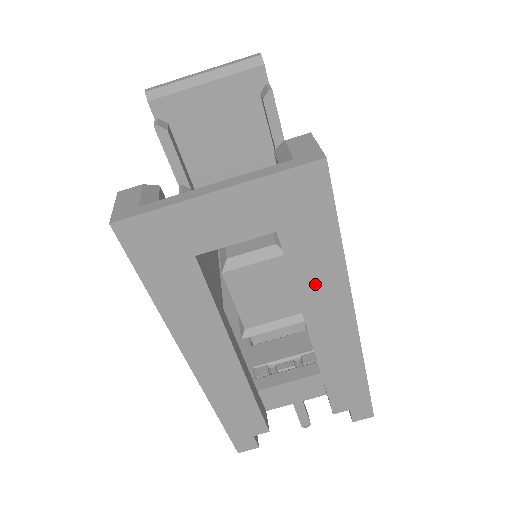
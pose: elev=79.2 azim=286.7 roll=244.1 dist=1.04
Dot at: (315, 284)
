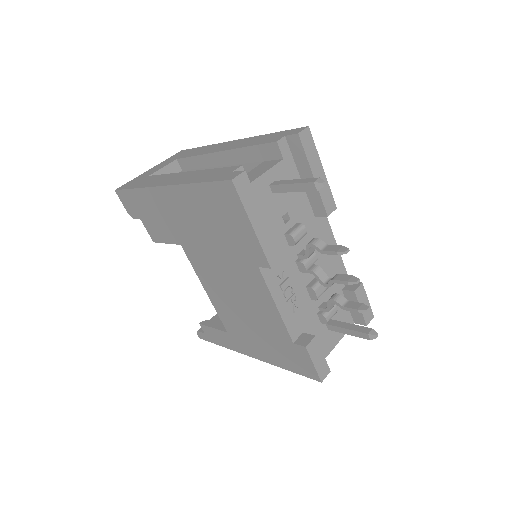
Dot at: (204, 151)
